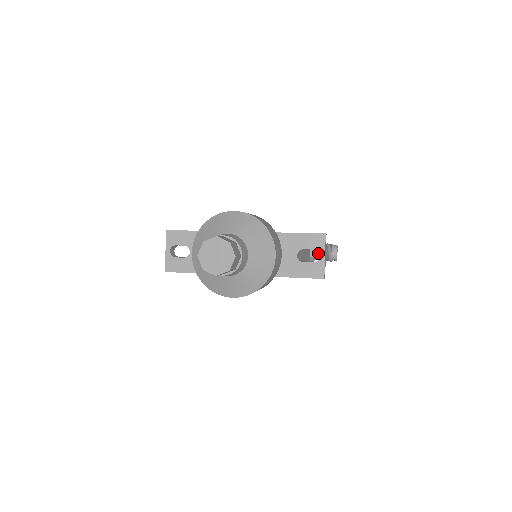
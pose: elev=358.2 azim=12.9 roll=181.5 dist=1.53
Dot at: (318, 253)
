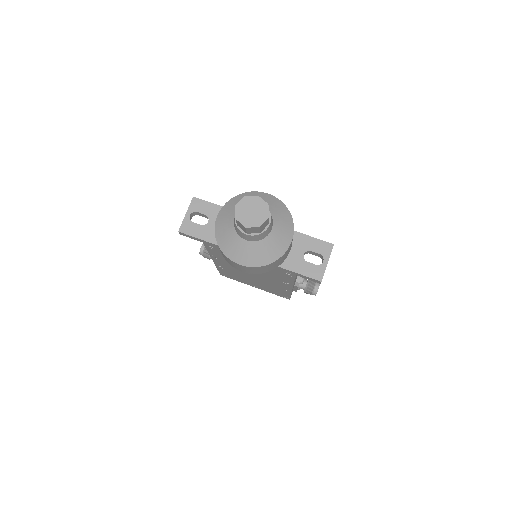
Dot at: occluded
